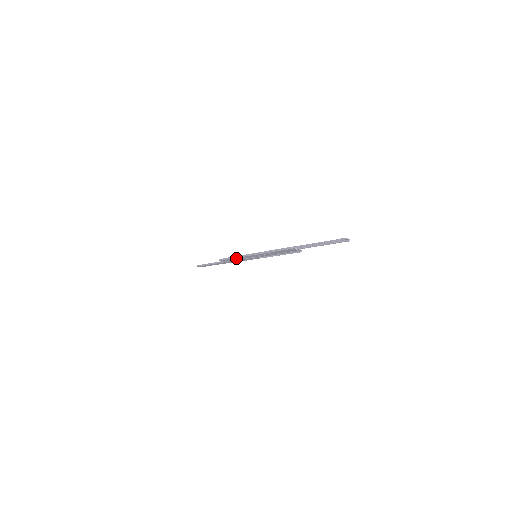
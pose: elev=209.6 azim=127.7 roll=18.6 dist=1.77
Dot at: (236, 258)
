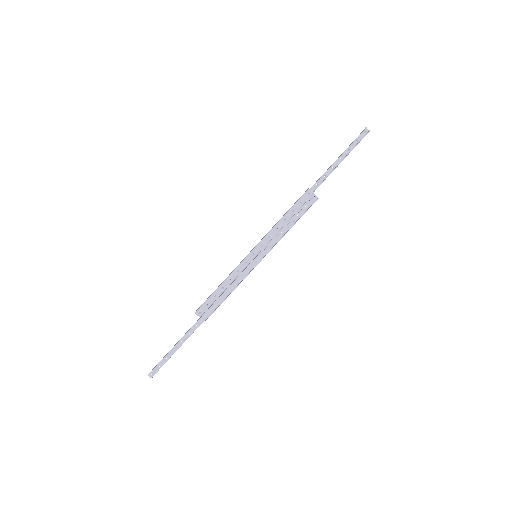
Dot at: (225, 282)
